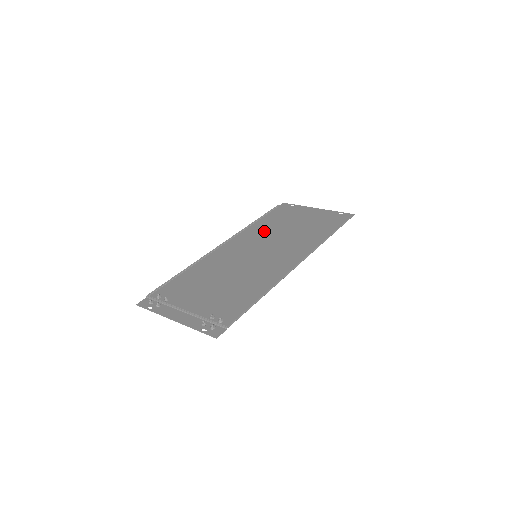
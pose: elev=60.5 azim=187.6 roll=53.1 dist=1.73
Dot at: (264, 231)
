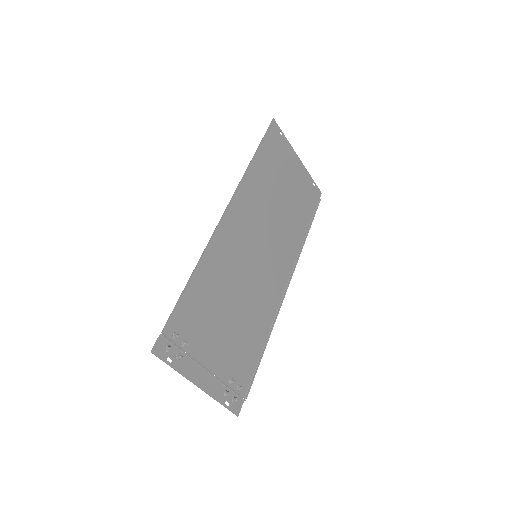
Dot at: (260, 194)
